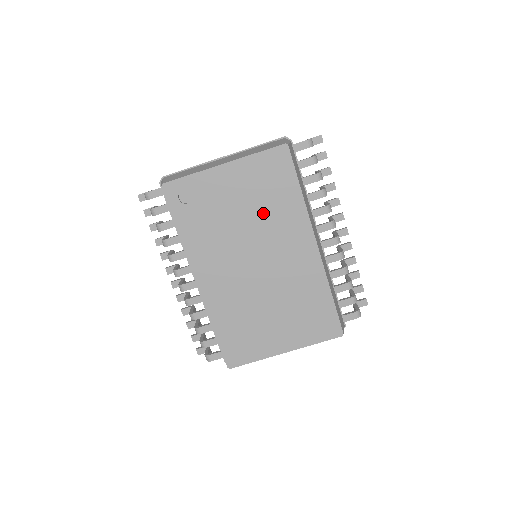
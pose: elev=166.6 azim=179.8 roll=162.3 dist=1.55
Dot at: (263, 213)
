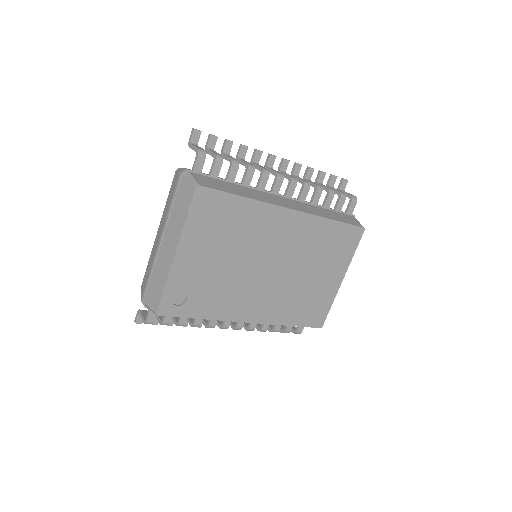
Dot at: (238, 241)
